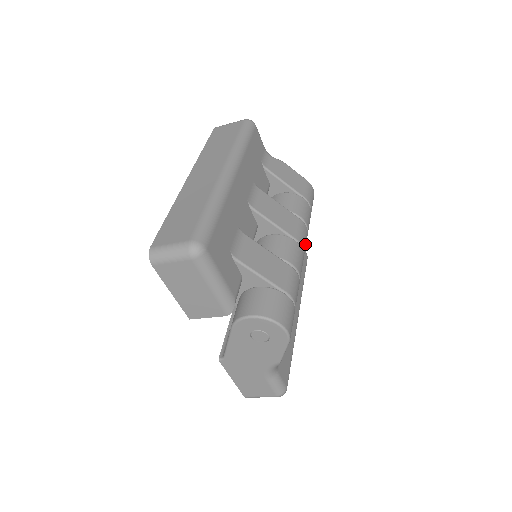
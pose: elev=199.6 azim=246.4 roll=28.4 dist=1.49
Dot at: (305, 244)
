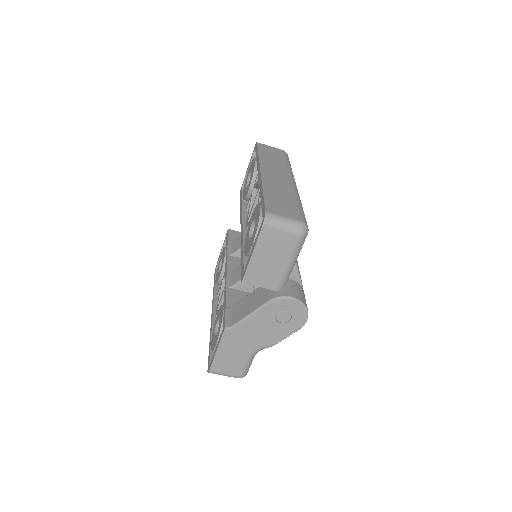
Dot at: occluded
